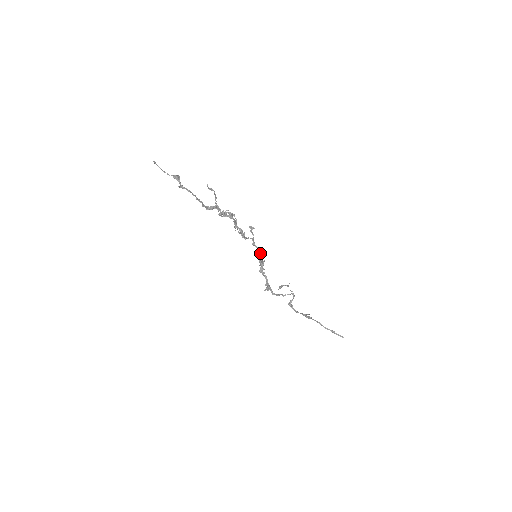
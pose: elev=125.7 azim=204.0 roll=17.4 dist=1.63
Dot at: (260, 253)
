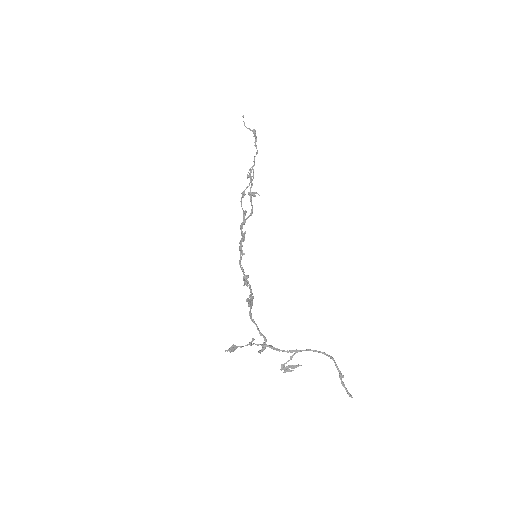
Dot at: occluded
